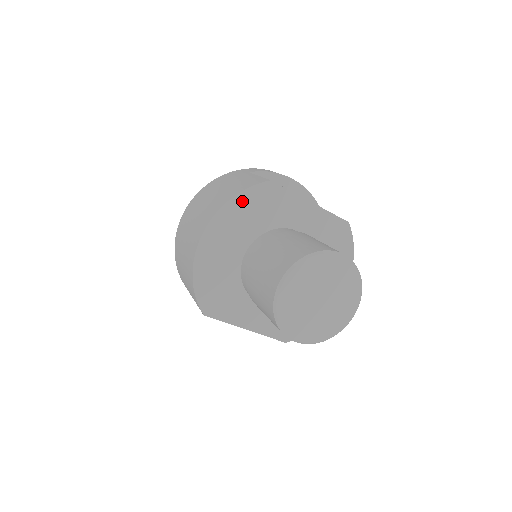
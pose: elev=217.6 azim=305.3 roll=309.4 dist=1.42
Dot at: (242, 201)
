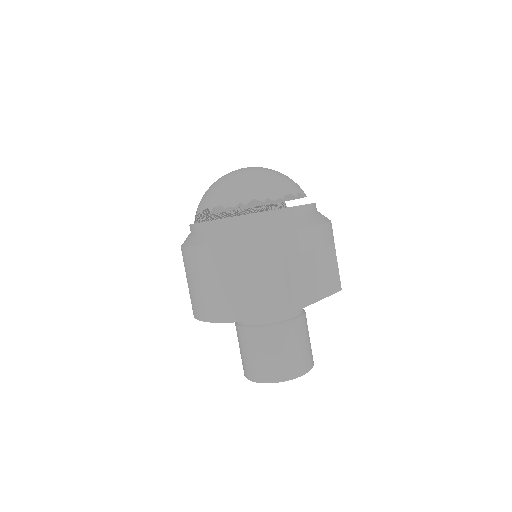
Dot at: occluded
